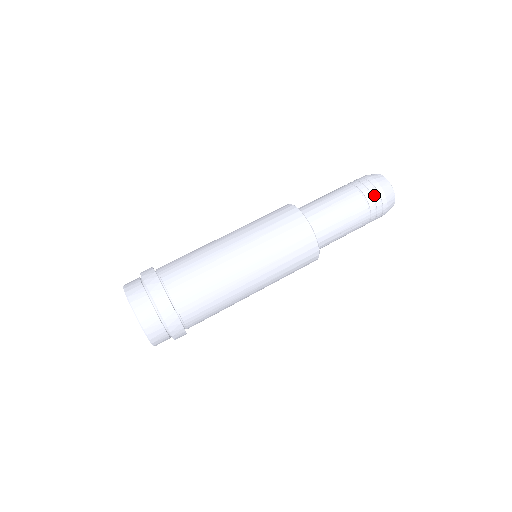
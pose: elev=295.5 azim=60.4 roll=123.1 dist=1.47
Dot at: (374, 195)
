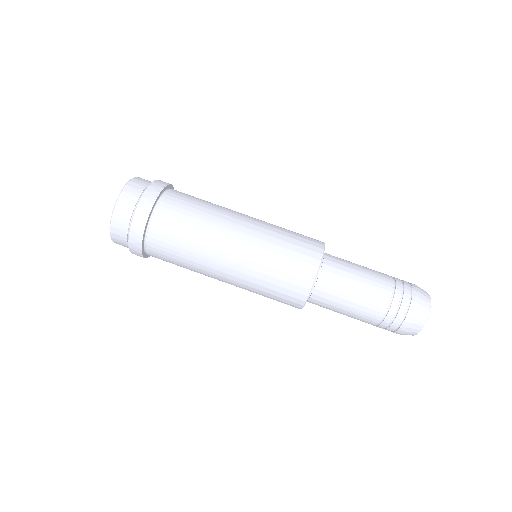
Dot at: (396, 322)
